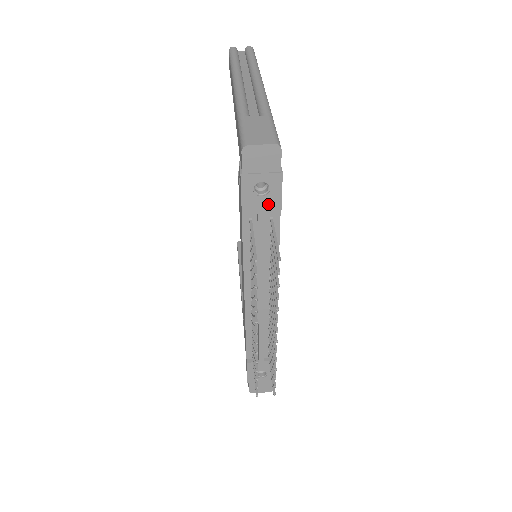
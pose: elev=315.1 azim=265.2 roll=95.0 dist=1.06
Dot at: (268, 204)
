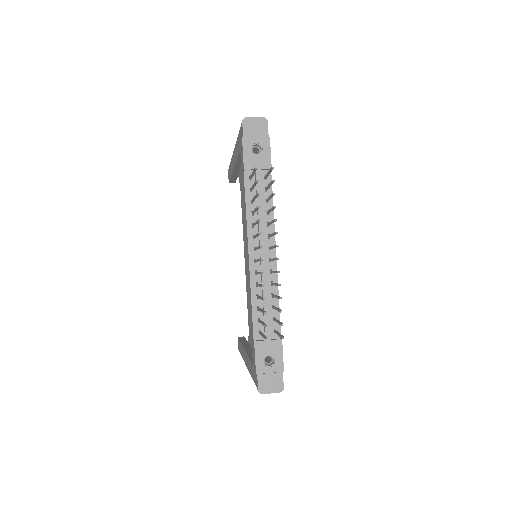
Dot at: (262, 161)
